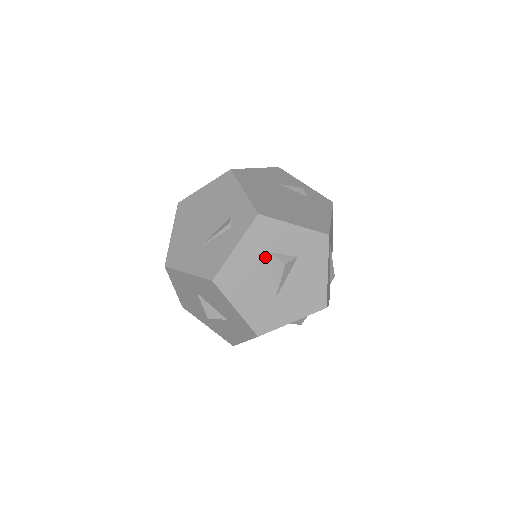
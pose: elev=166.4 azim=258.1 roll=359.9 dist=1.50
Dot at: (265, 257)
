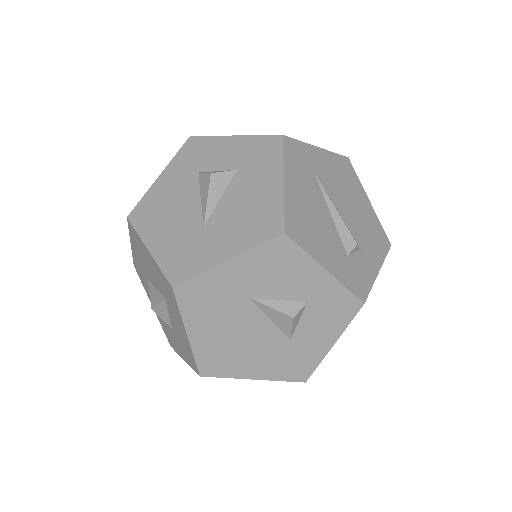
Dot at: (193, 179)
